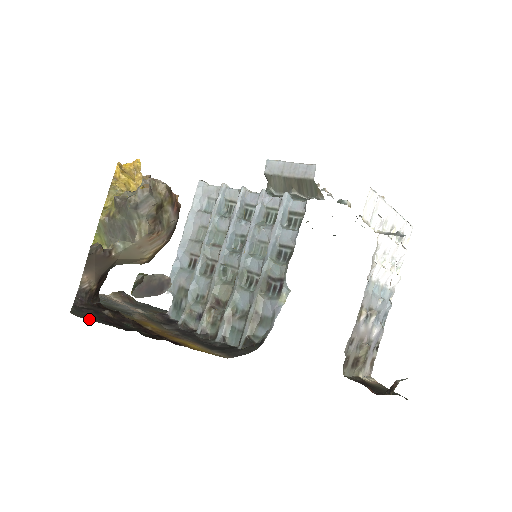
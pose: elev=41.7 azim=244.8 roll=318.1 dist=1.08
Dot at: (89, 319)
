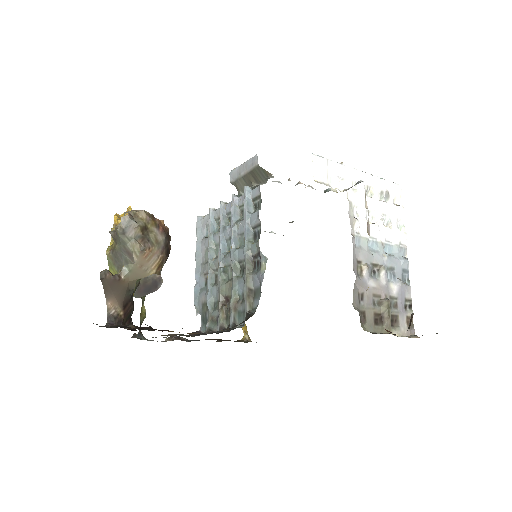
Dot at: occluded
